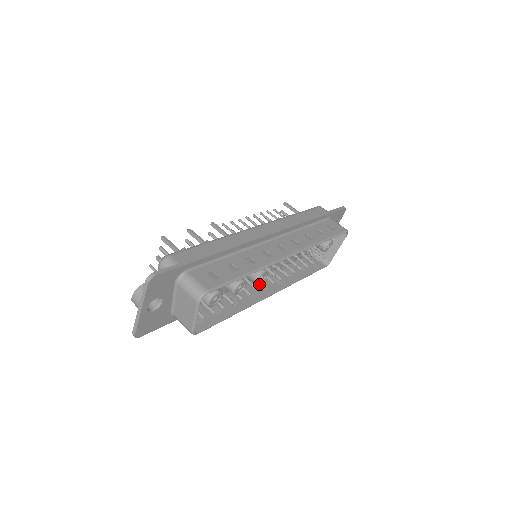
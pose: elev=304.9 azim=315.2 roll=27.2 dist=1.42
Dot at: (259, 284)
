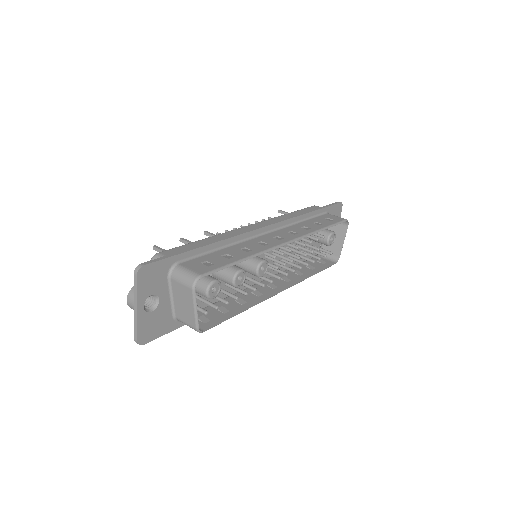
Dot at: (266, 285)
